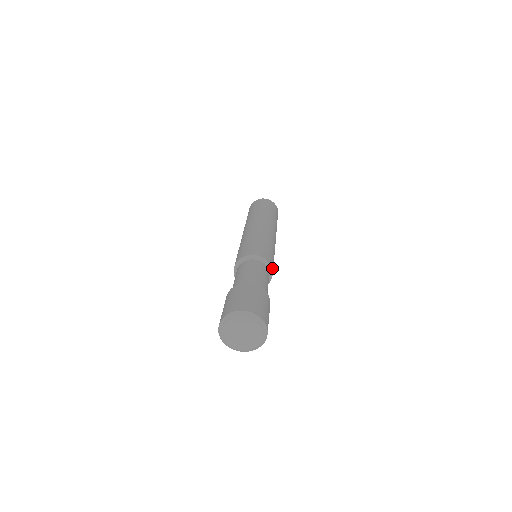
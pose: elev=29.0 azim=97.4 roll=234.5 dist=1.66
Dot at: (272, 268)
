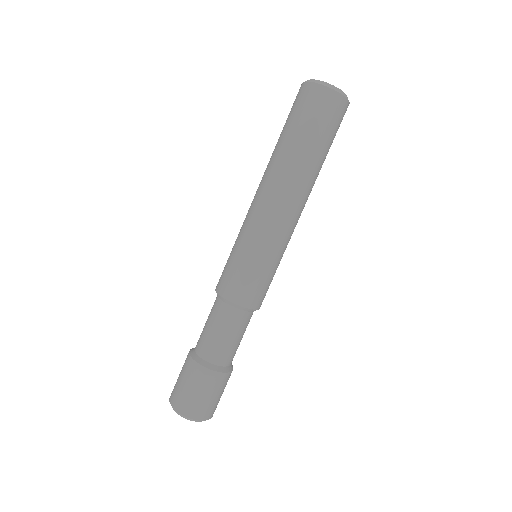
Dot at: (245, 305)
